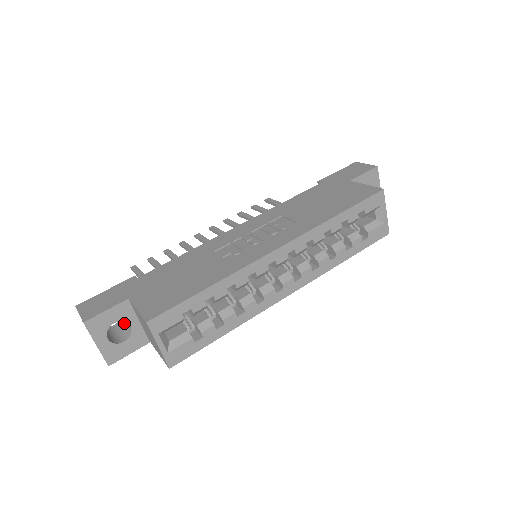
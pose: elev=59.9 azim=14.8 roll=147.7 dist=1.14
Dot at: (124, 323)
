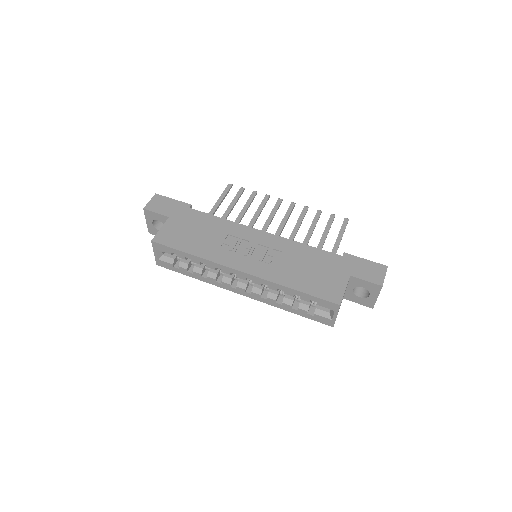
Dot at: occluded
